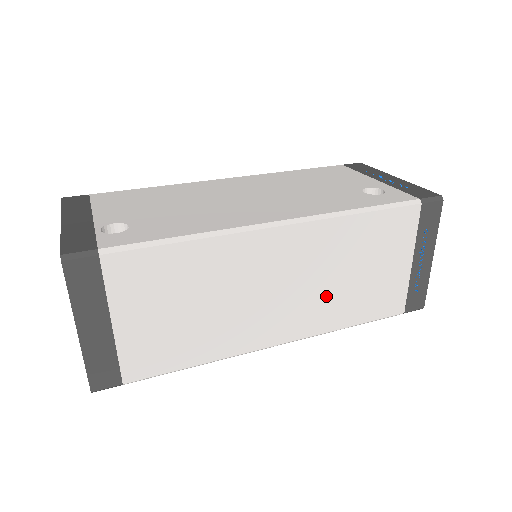
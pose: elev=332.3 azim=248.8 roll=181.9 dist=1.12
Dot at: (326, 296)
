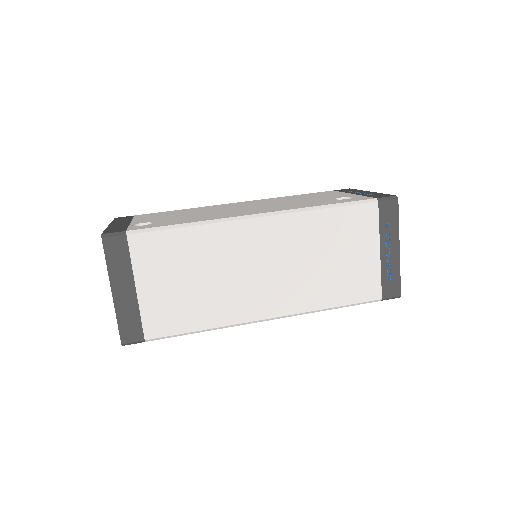
Dot at: (305, 278)
